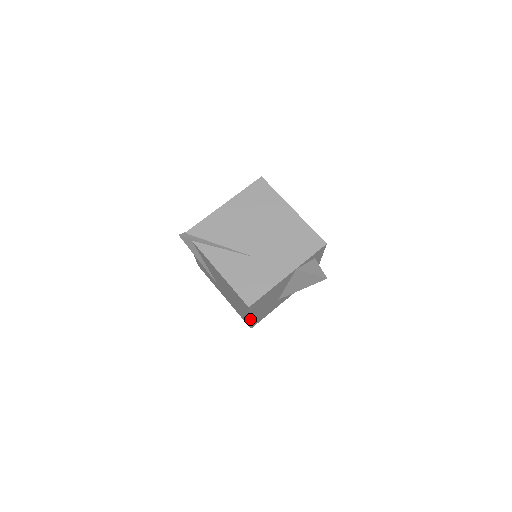
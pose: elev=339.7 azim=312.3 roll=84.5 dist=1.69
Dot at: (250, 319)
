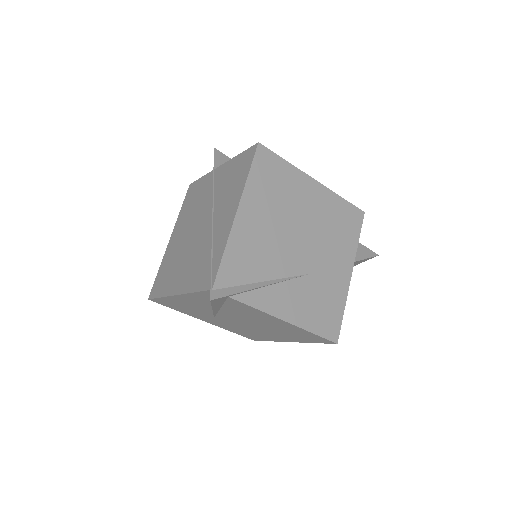
Dot at: (288, 341)
